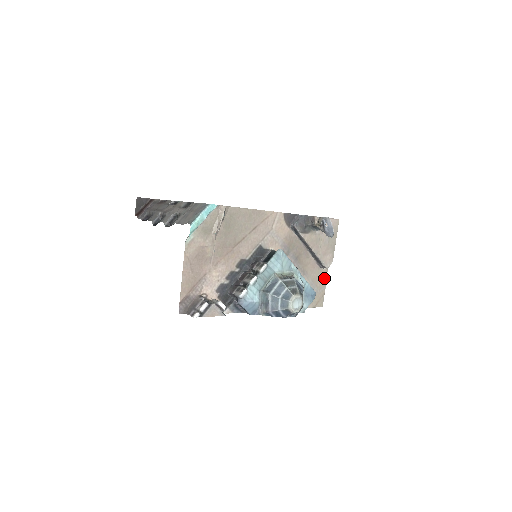
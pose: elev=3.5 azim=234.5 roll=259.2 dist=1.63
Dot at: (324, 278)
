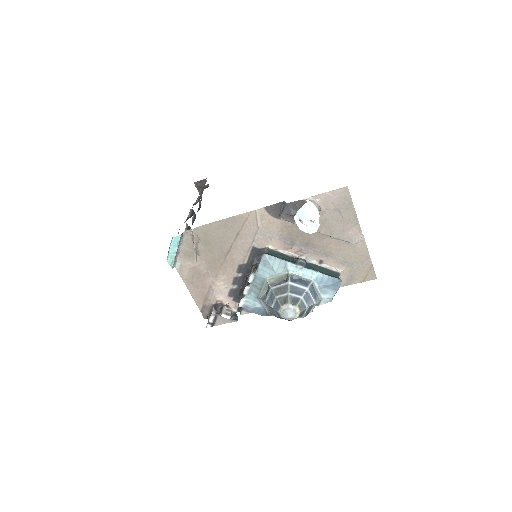
Dot at: (363, 251)
